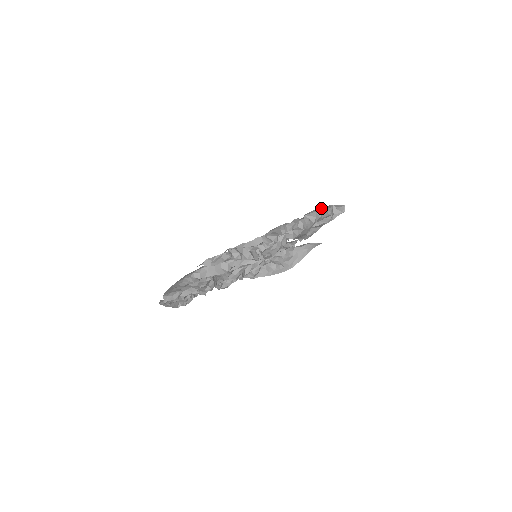
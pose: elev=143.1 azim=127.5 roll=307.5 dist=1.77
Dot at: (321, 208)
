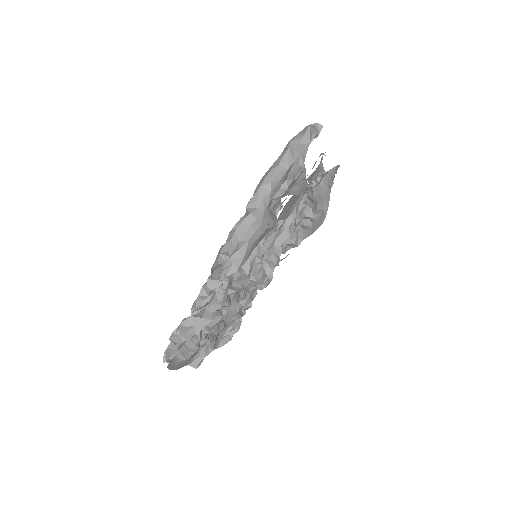
Dot at: (270, 168)
